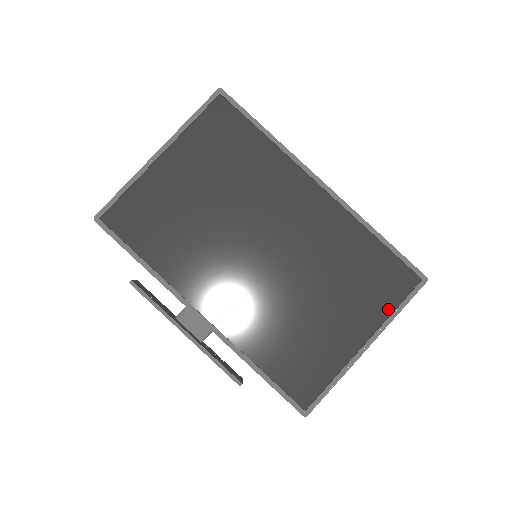
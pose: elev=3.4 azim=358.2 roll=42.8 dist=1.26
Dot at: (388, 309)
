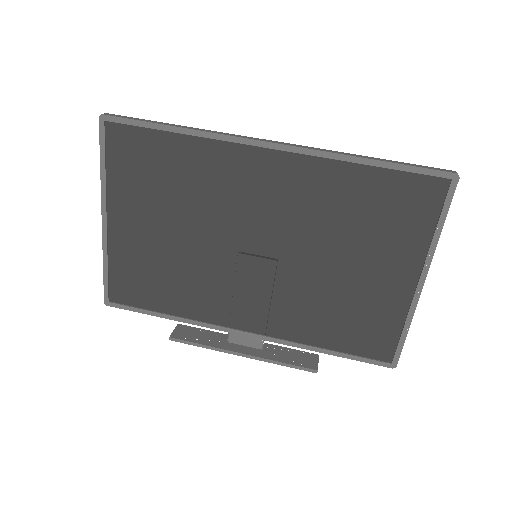
Dot at: (426, 233)
